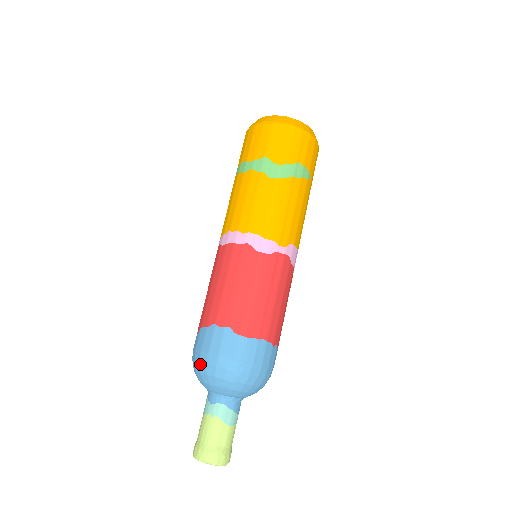
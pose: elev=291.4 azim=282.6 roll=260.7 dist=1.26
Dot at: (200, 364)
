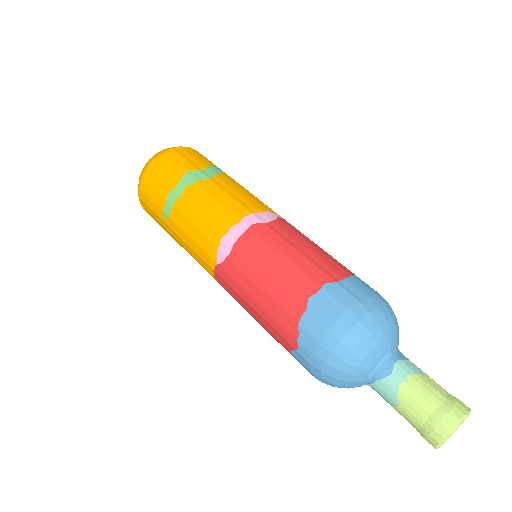
Dot at: (342, 342)
